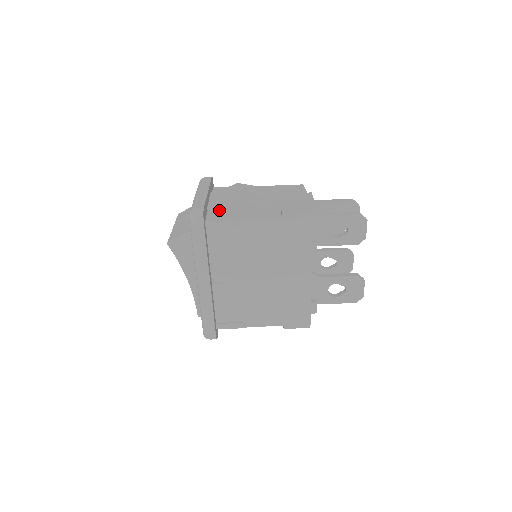
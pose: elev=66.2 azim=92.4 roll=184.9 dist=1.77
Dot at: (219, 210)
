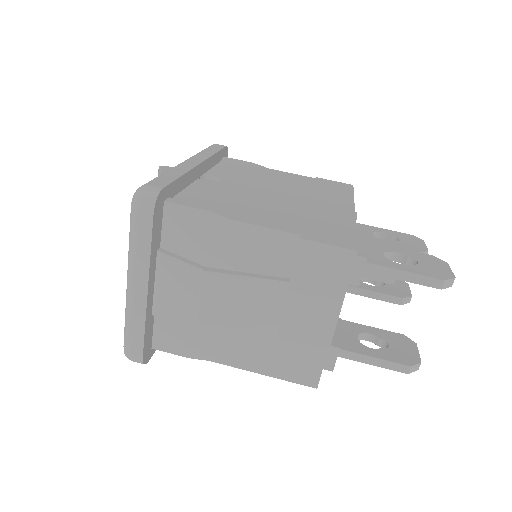
Dot at: occluded
